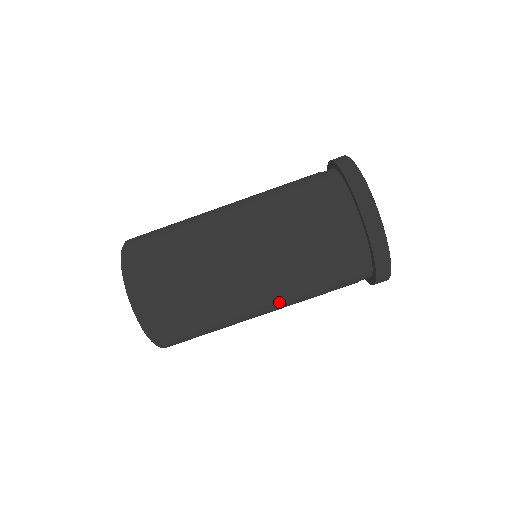
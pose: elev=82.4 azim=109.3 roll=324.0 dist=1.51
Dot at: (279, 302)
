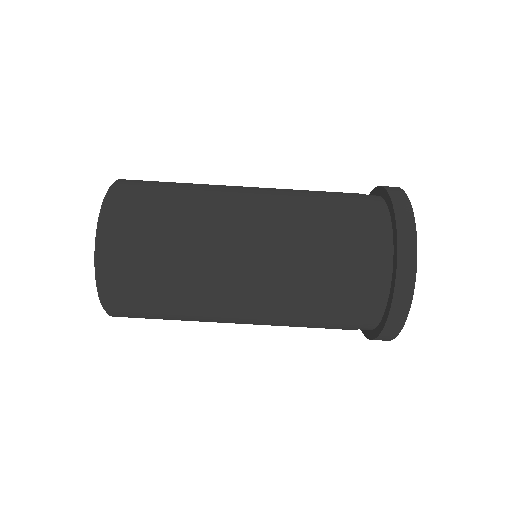
Dot at: (264, 303)
